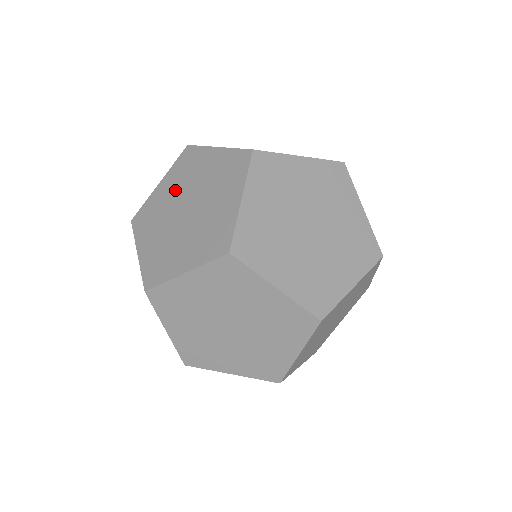
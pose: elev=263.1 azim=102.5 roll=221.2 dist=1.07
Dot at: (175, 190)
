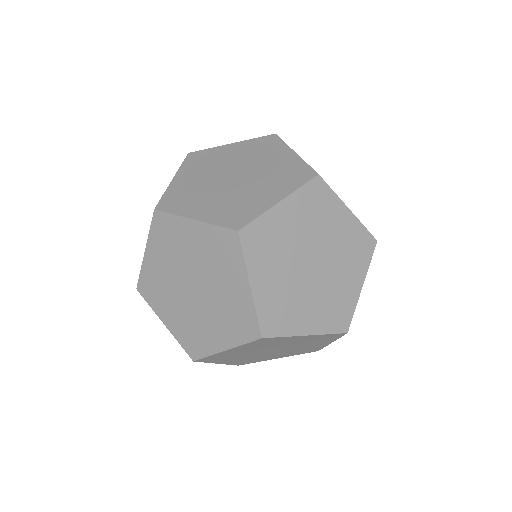
Dot at: occluded
